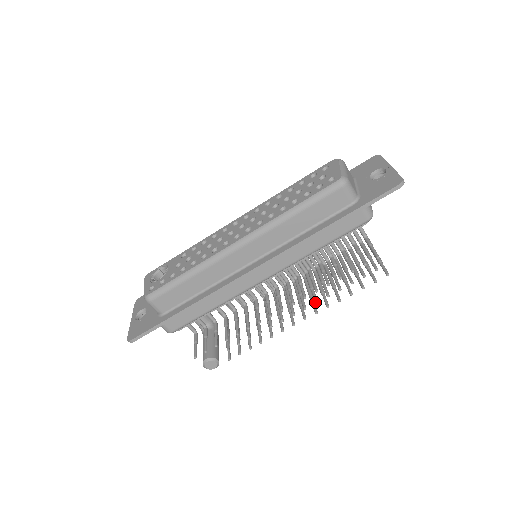
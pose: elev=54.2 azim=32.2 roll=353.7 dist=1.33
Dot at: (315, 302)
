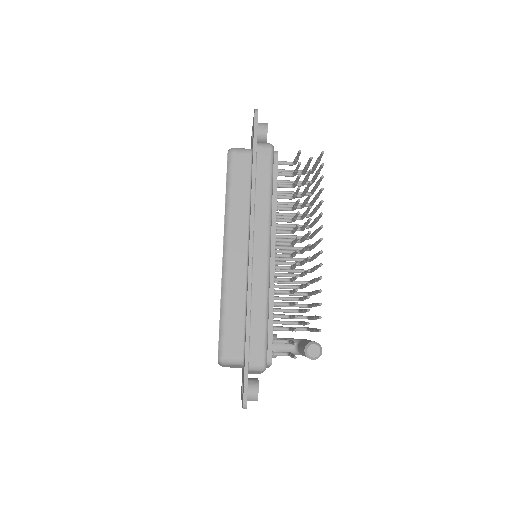
Dot at: (309, 220)
